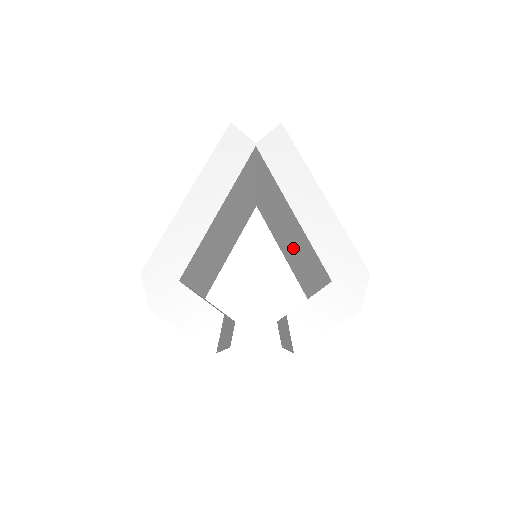
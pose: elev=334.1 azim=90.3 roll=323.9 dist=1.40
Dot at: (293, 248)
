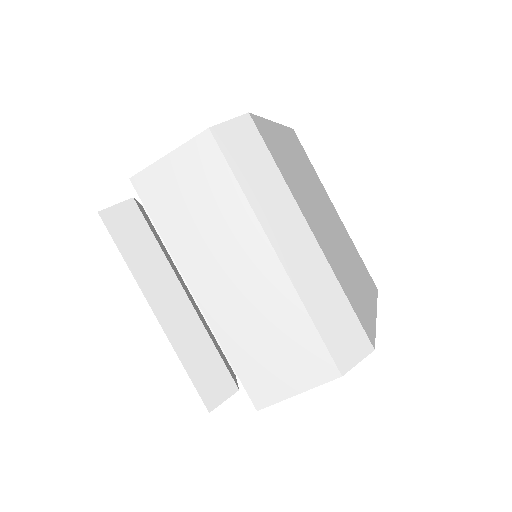
Dot at: occluded
